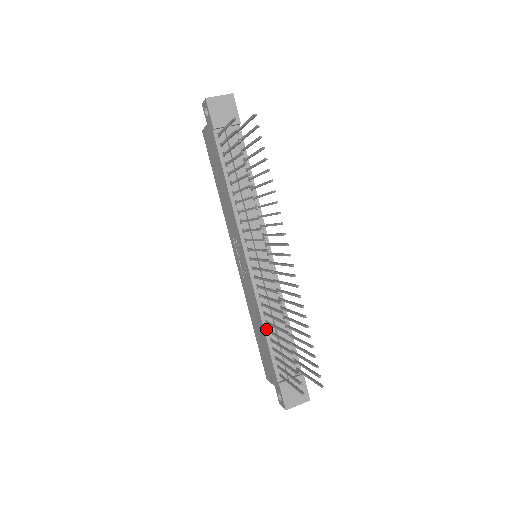
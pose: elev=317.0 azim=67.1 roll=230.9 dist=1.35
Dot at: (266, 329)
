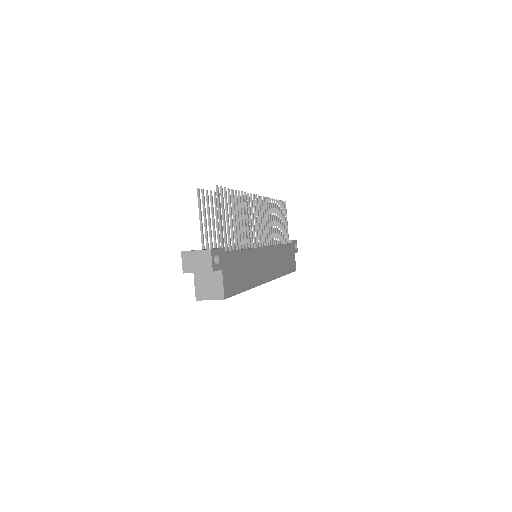
Dot at: occluded
